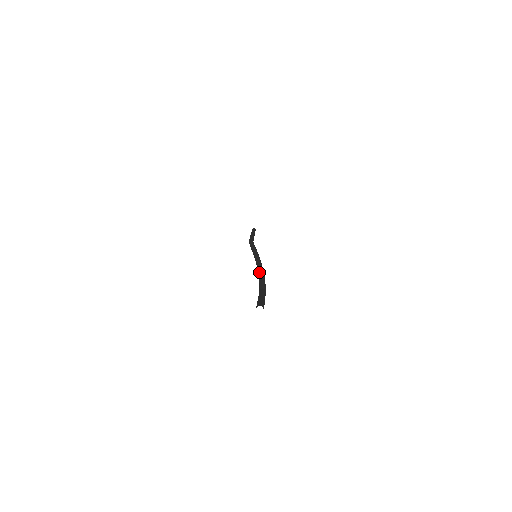
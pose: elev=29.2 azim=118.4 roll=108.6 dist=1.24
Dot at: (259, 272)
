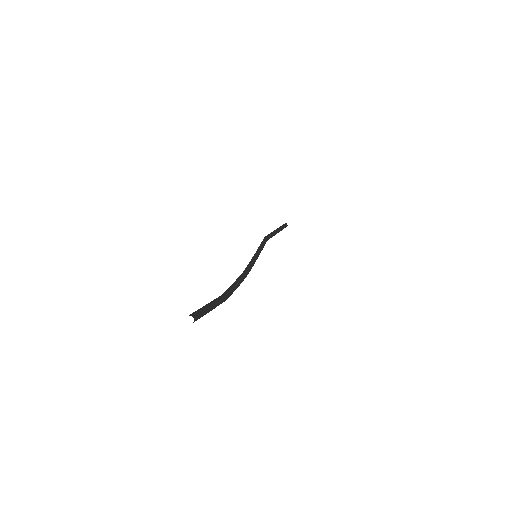
Dot at: (240, 275)
